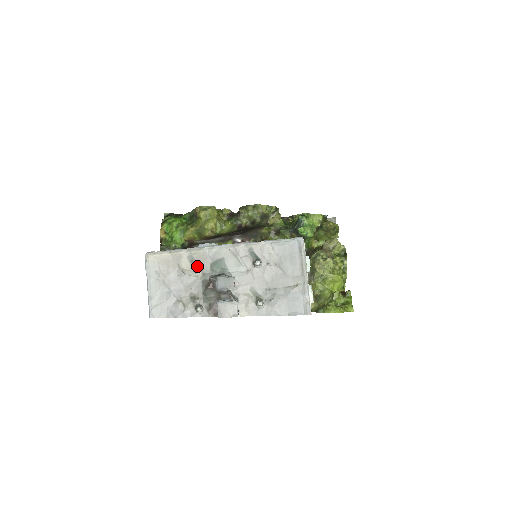
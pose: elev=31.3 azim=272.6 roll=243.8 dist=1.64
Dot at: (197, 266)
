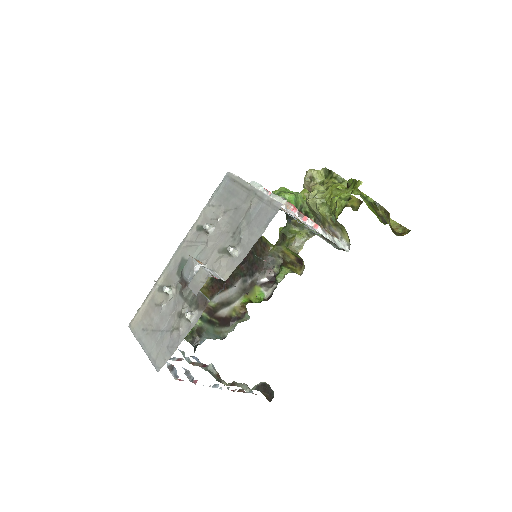
Dot at: occluded
